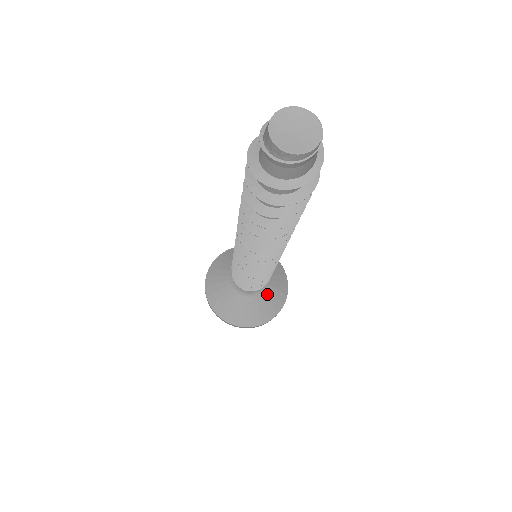
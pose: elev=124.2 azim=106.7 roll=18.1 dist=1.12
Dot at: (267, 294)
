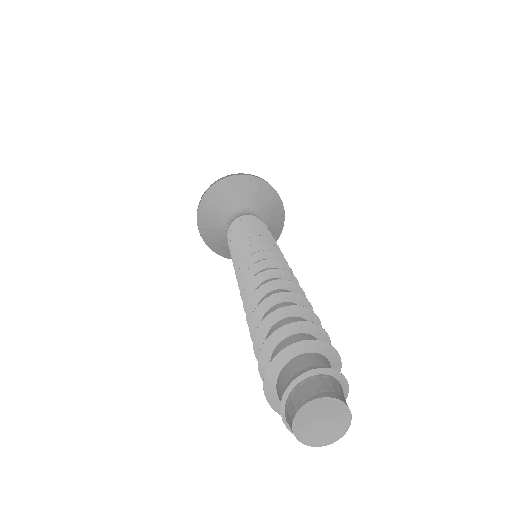
Dot at: occluded
